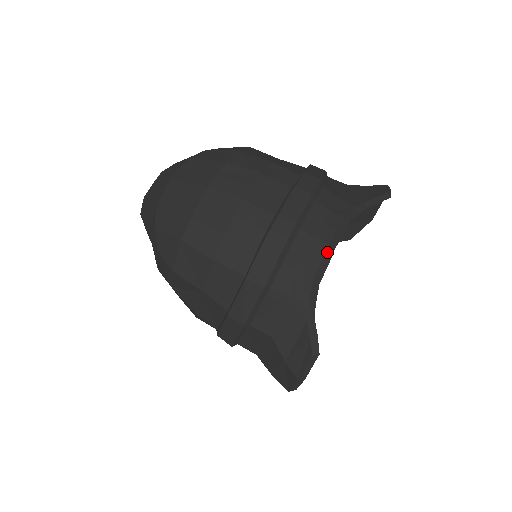
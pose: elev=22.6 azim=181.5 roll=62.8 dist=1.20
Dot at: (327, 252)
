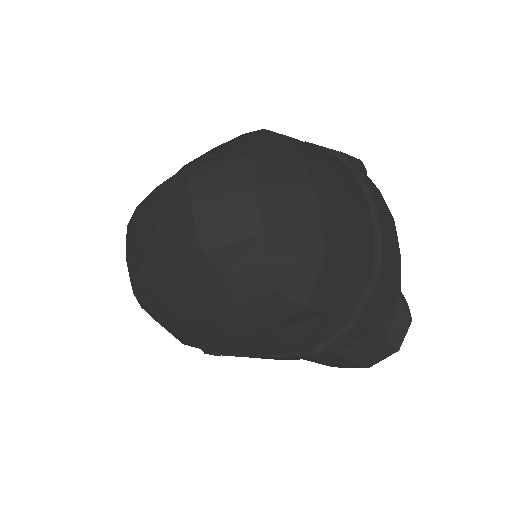
Dot at: (395, 229)
